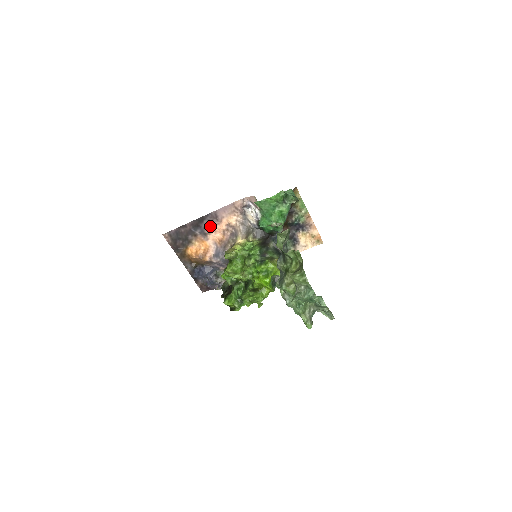
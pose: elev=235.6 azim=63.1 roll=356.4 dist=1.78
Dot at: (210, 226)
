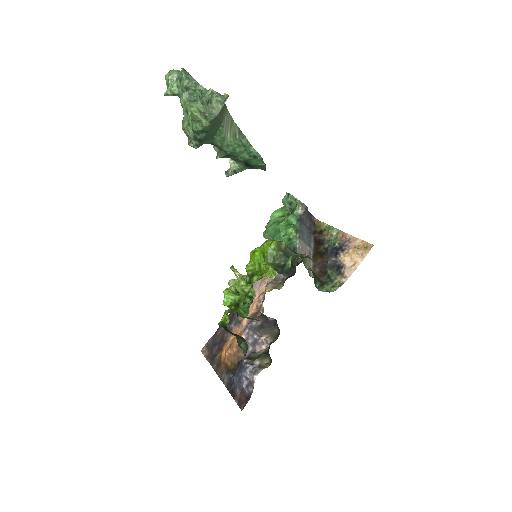
Dot at: occluded
